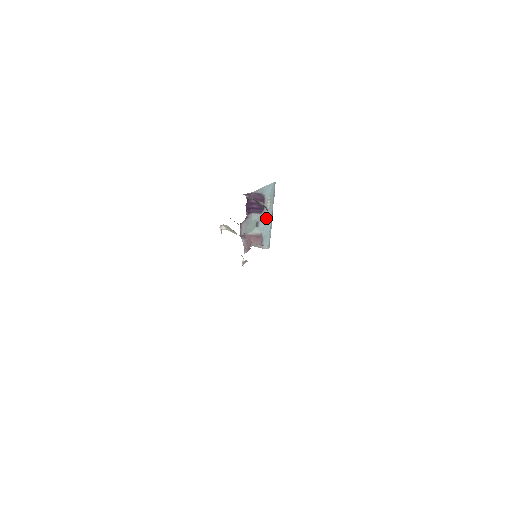
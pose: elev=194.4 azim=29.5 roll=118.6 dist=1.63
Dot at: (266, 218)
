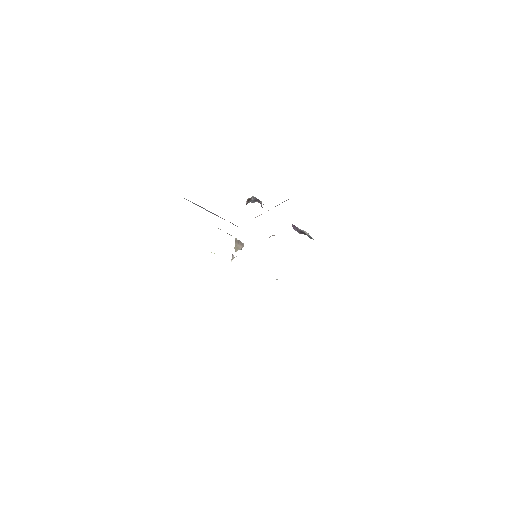
Dot at: occluded
